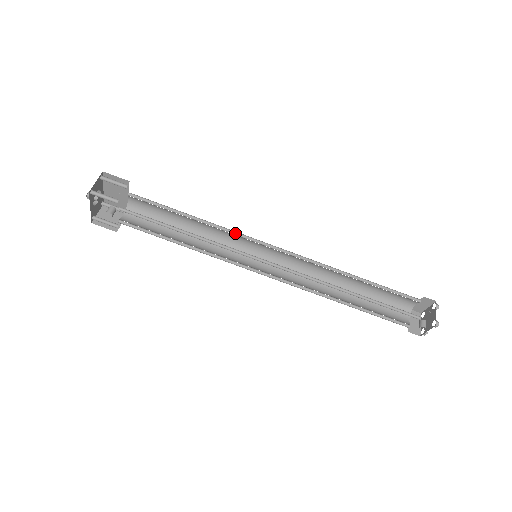
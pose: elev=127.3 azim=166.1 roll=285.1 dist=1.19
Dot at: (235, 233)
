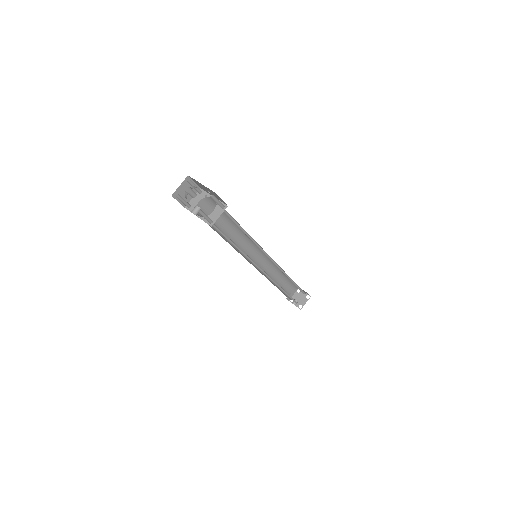
Dot at: (258, 244)
